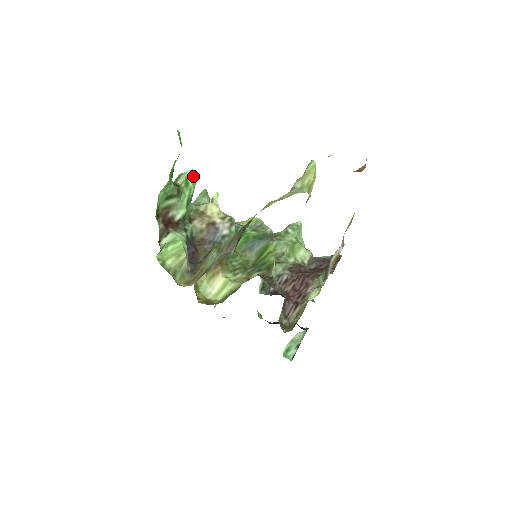
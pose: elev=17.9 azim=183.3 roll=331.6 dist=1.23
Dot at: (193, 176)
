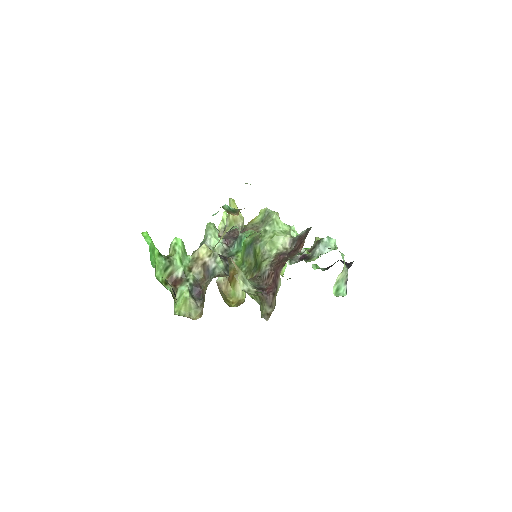
Dot at: (177, 241)
